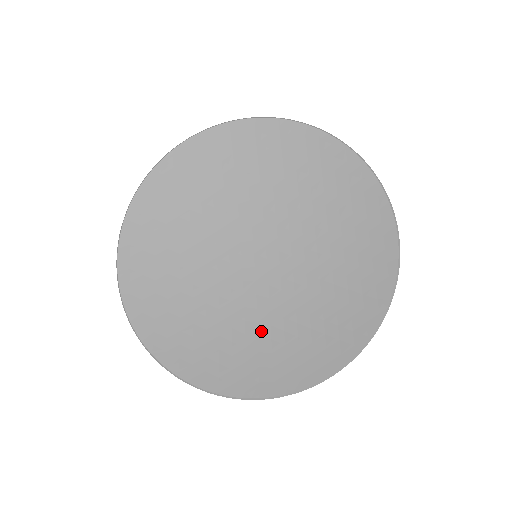
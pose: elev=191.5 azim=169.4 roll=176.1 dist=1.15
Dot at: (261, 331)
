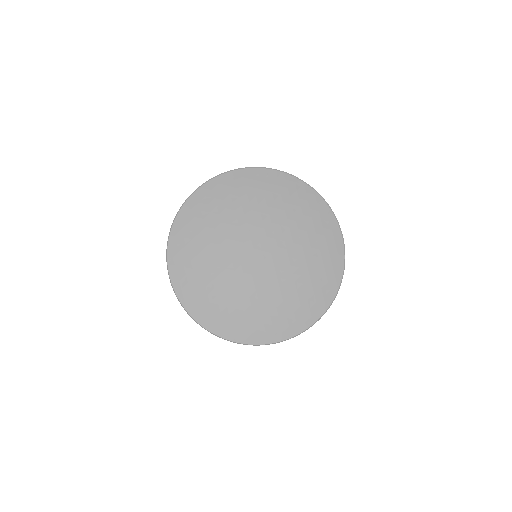
Dot at: (269, 304)
